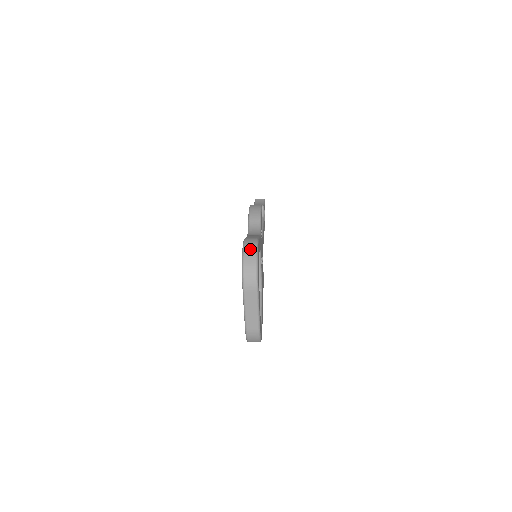
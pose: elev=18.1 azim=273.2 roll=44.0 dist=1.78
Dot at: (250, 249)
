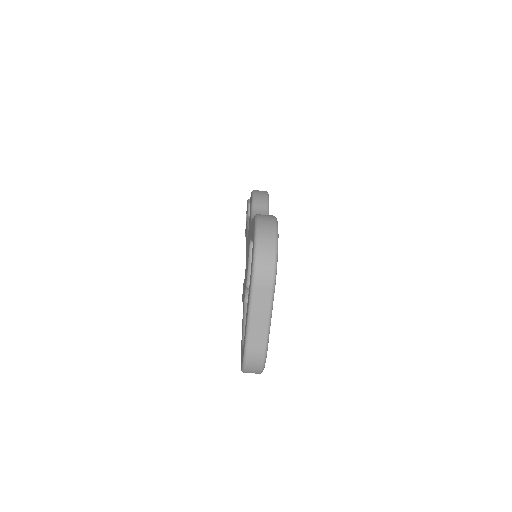
Dot at: (267, 225)
